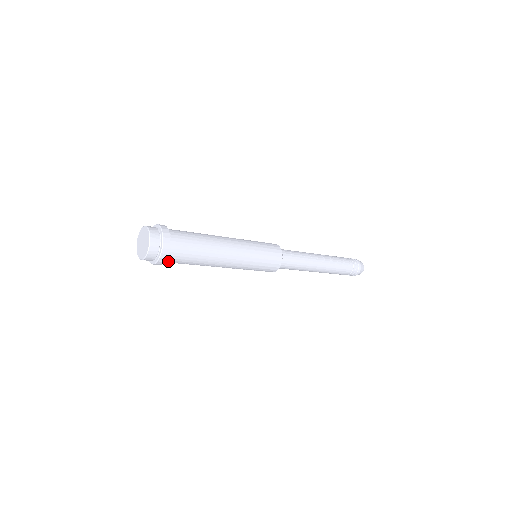
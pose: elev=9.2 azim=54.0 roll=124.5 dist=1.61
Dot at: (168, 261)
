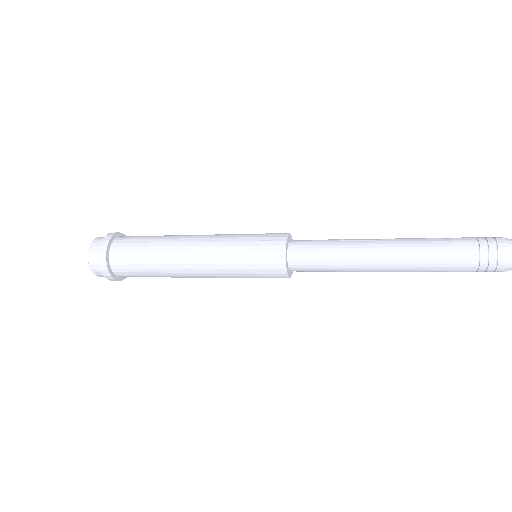
Dot at: (116, 263)
